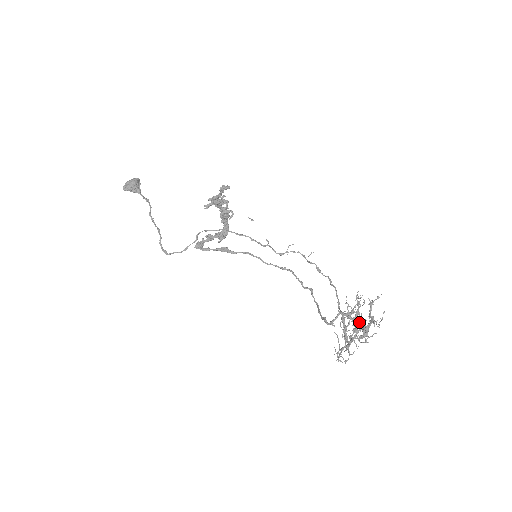
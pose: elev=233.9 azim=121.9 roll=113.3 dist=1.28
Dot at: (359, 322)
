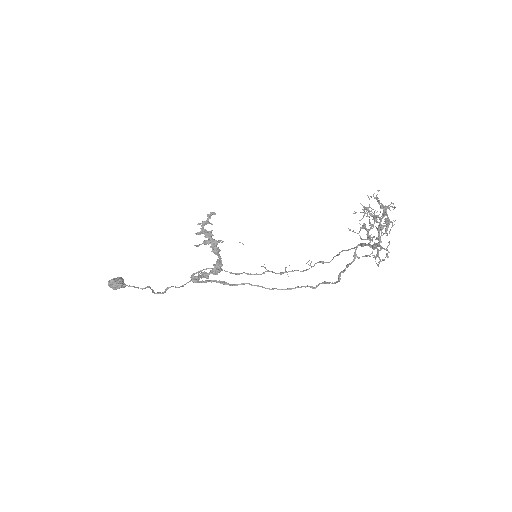
Dot at: occluded
